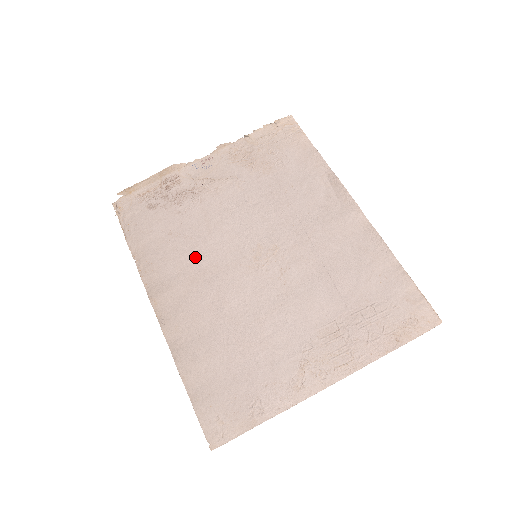
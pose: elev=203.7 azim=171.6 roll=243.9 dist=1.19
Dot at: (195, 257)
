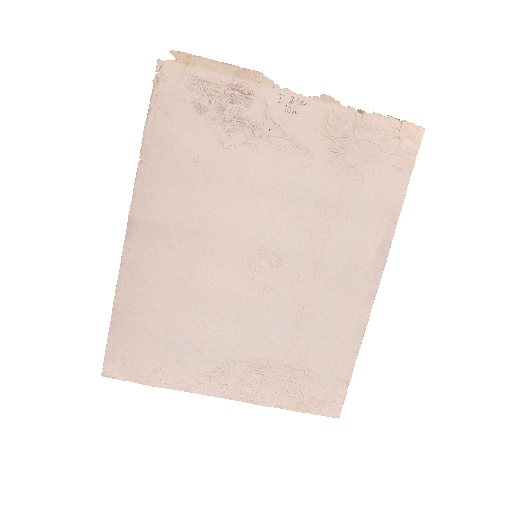
Dot at: (201, 209)
